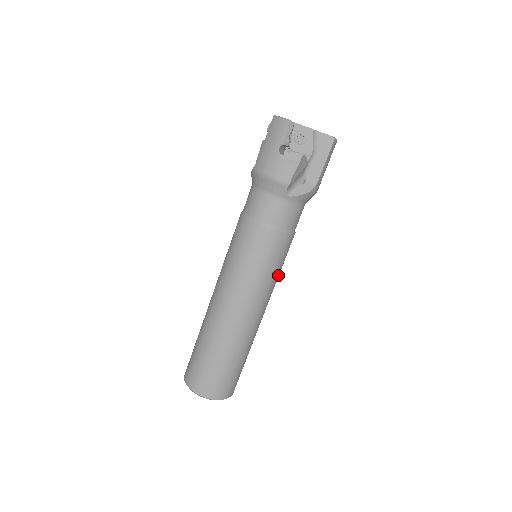
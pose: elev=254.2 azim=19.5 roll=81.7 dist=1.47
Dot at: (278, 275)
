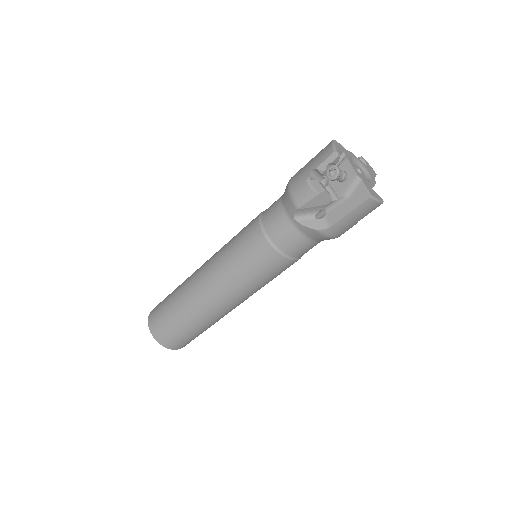
Dot at: (258, 285)
